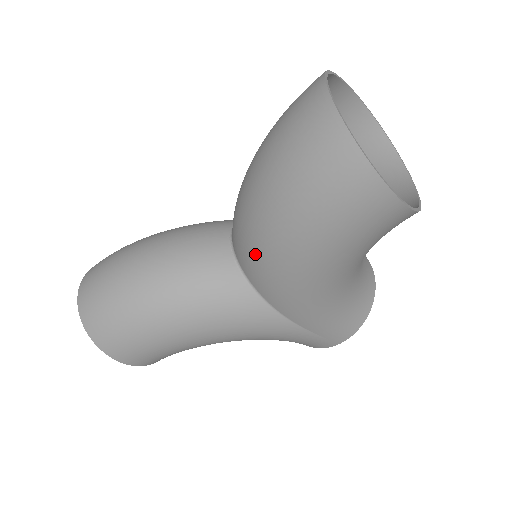
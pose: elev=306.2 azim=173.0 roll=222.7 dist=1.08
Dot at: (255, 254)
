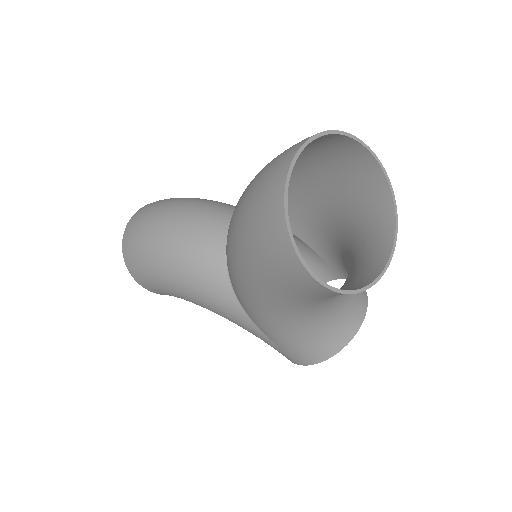
Dot at: (227, 256)
